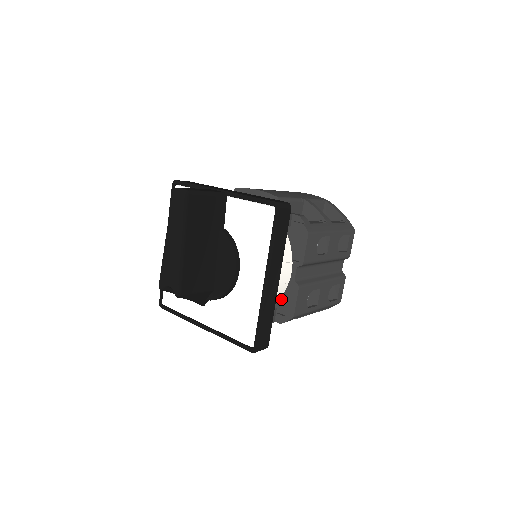
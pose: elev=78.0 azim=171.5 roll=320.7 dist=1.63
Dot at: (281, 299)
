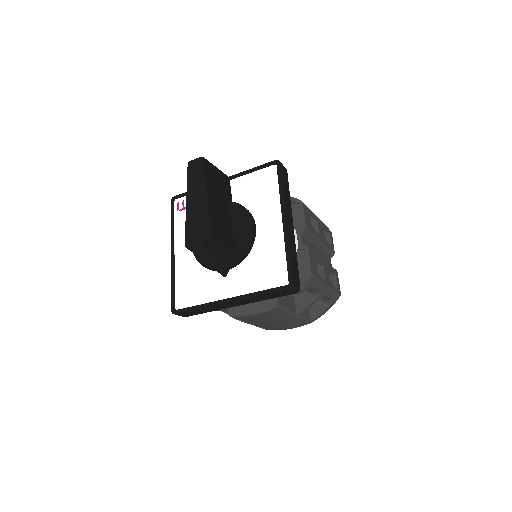
Dot at: occluded
